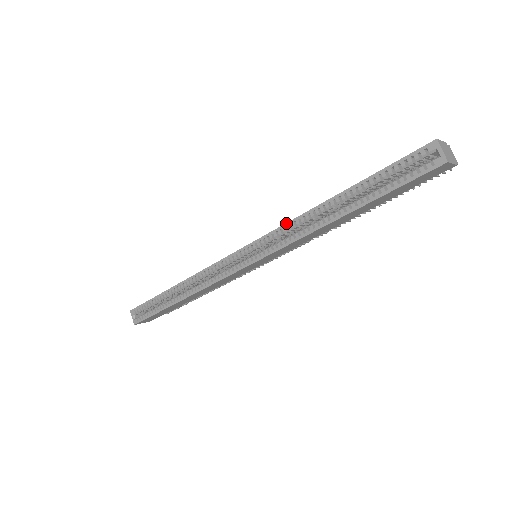
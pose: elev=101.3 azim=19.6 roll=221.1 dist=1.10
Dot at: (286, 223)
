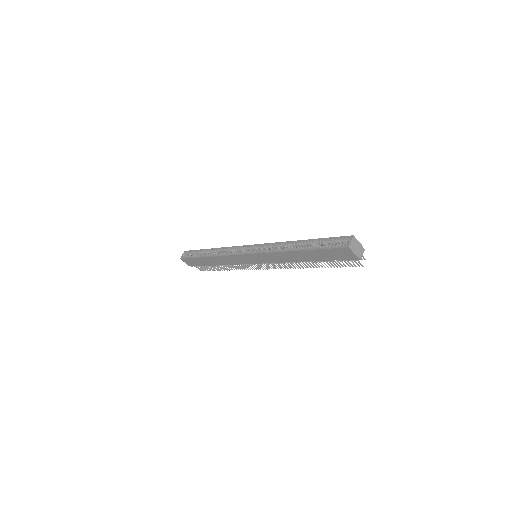
Dot at: (276, 242)
